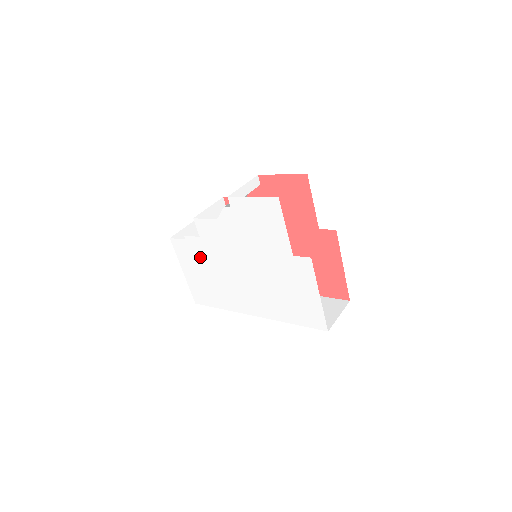
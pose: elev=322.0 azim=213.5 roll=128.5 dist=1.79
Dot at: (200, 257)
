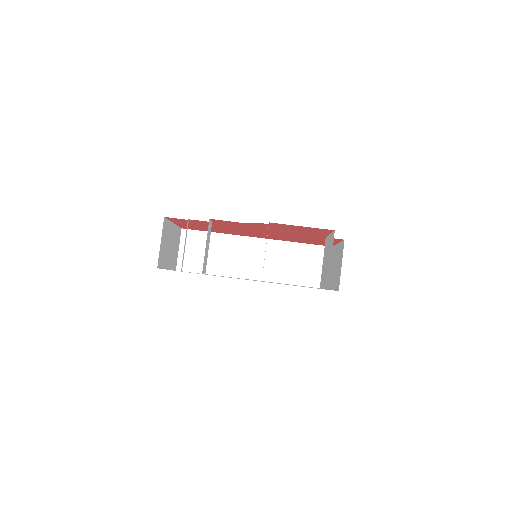
Dot at: occluded
